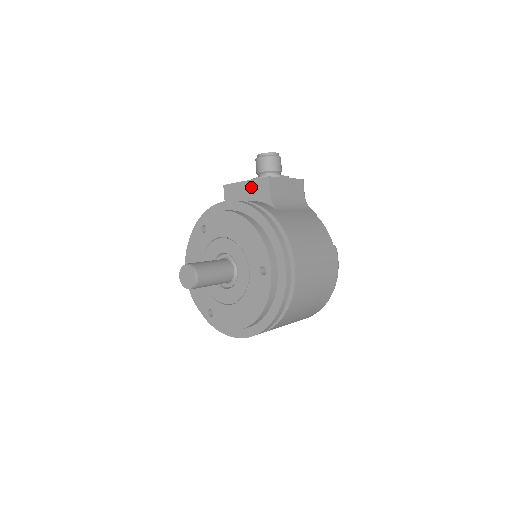
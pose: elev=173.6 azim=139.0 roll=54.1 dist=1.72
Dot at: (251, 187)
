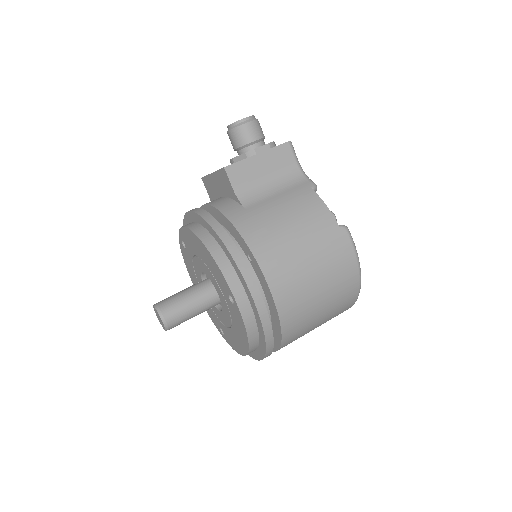
Dot at: (218, 180)
